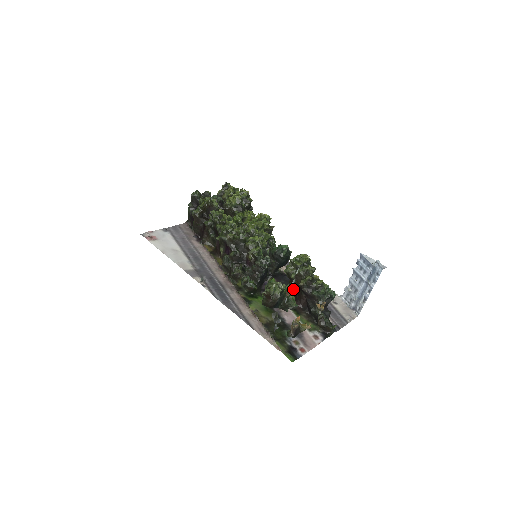
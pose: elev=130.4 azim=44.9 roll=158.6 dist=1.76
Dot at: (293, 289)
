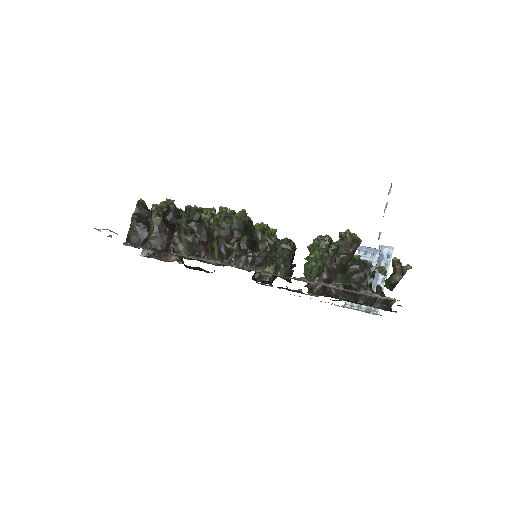
Dot at: occluded
